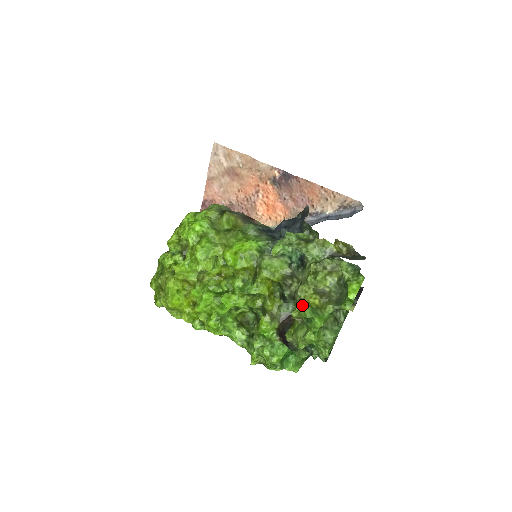
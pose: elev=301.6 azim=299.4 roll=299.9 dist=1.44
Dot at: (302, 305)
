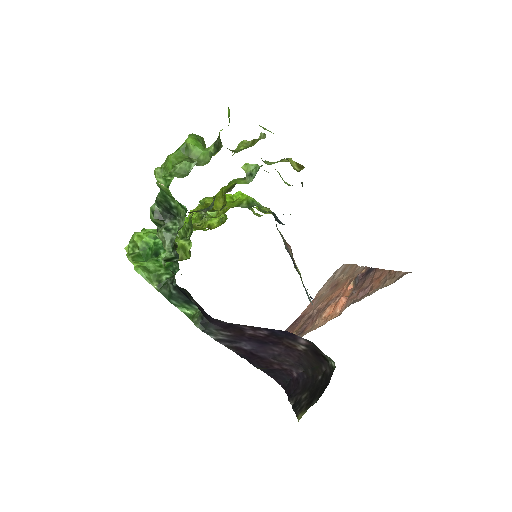
Dot at: occluded
